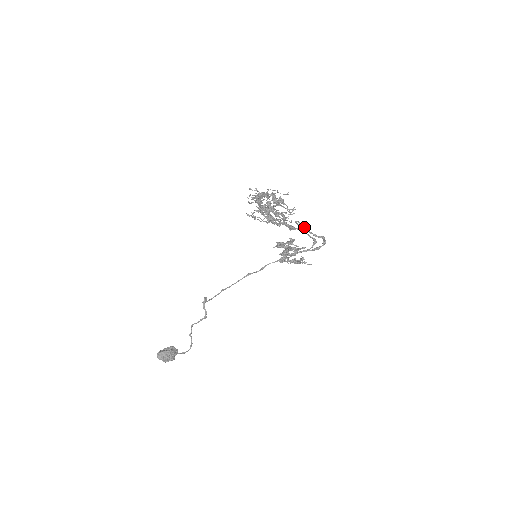
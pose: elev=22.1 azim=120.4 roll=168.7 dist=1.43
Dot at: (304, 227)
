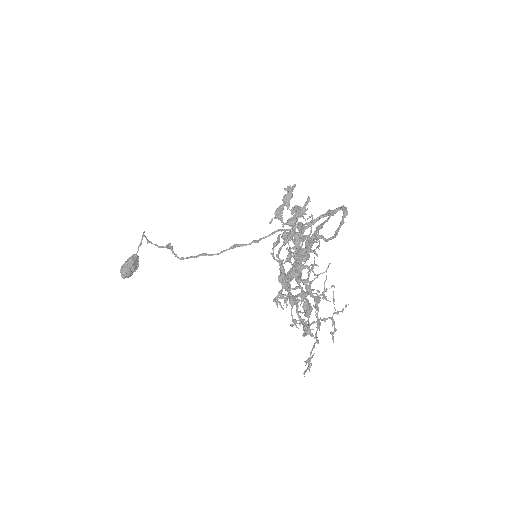
Dot at: occluded
